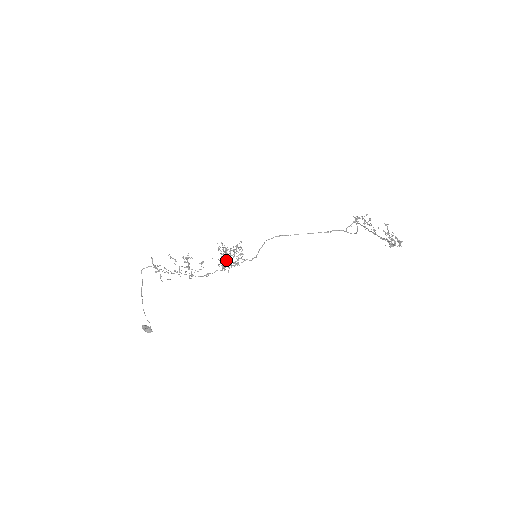
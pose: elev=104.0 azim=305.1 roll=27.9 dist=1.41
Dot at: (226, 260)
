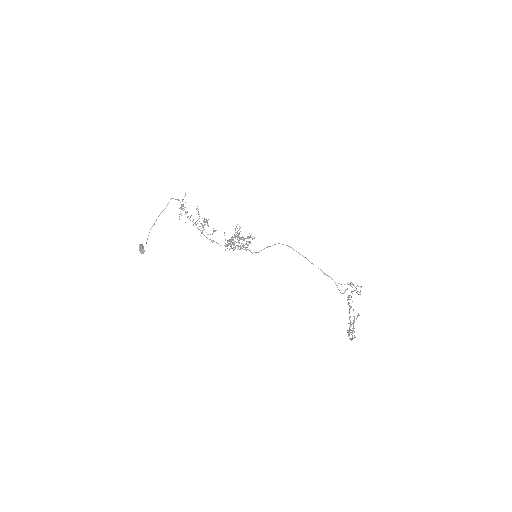
Dot at: occluded
